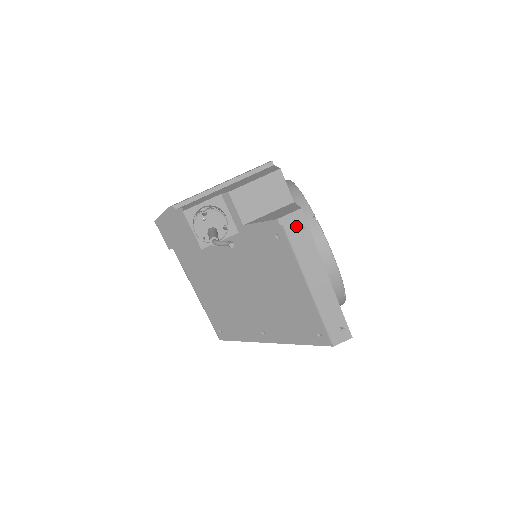
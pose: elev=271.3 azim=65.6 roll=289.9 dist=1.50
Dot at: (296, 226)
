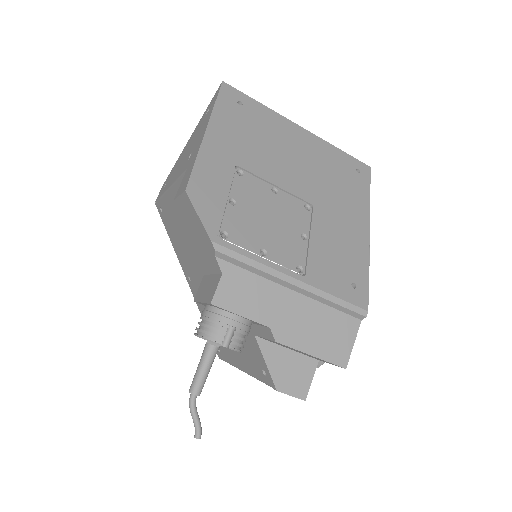
Dot at: occluded
